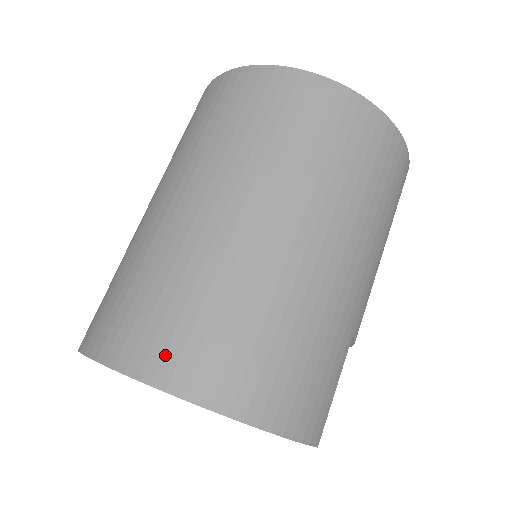
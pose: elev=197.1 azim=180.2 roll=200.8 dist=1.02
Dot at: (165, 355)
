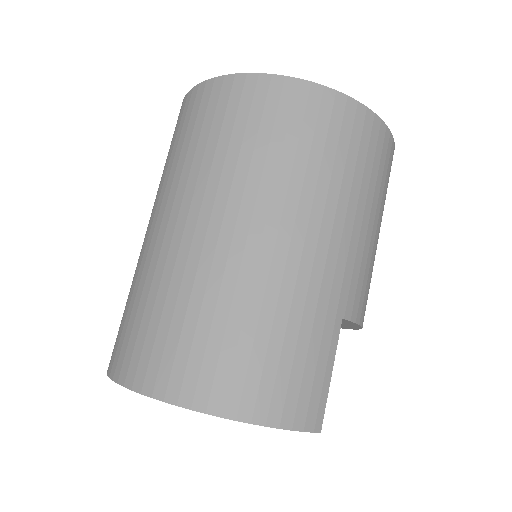
Dot at: (149, 365)
